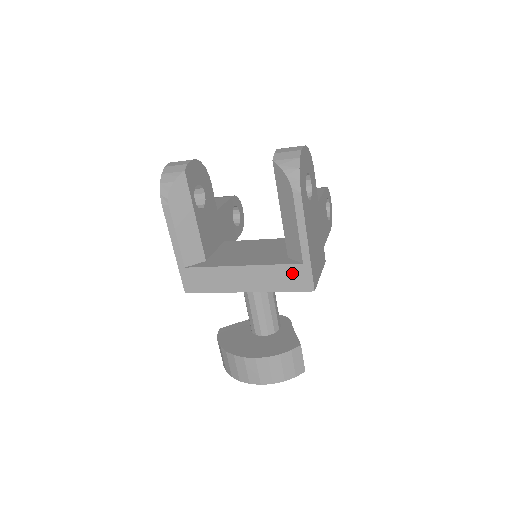
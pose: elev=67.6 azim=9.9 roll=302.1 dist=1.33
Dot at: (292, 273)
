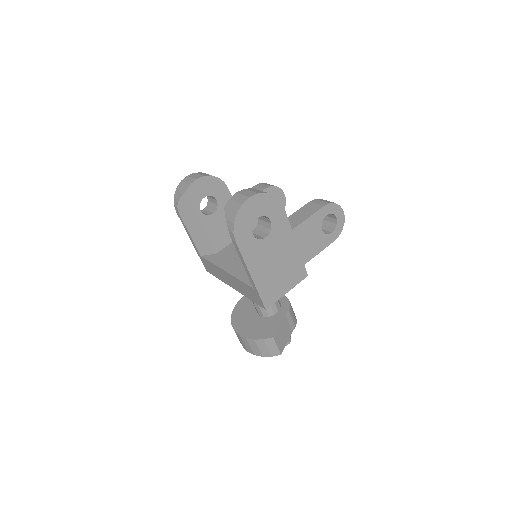
Dot at: (250, 291)
